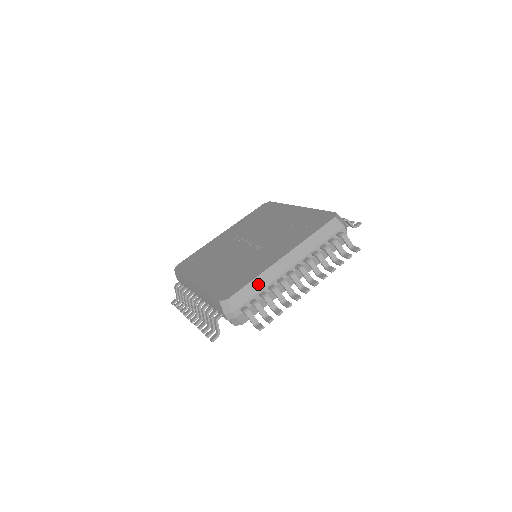
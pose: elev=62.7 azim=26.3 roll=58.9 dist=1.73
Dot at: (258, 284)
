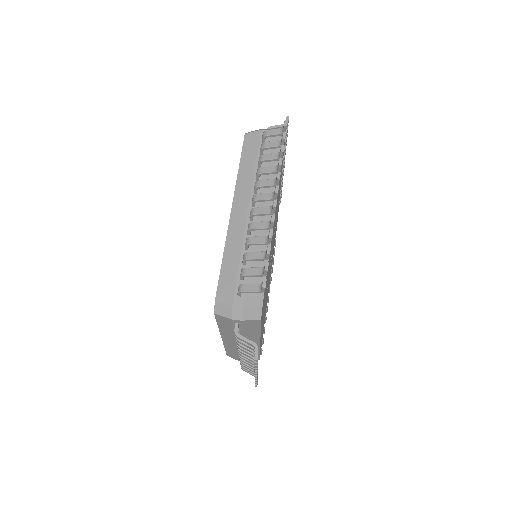
Dot at: occluded
